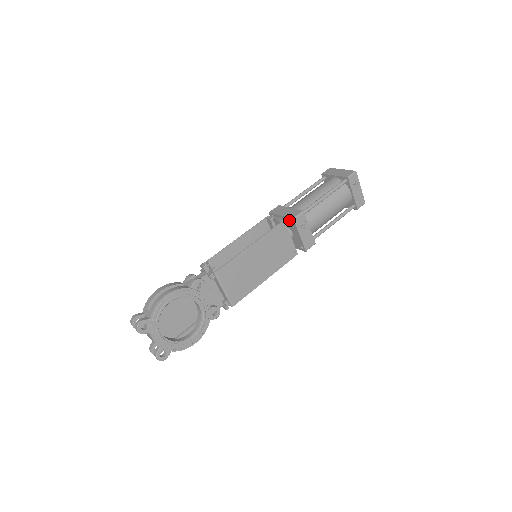
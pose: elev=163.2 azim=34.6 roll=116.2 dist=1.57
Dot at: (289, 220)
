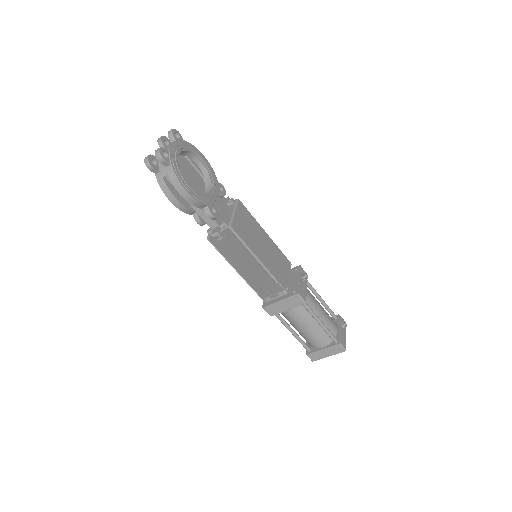
Dot at: (293, 270)
